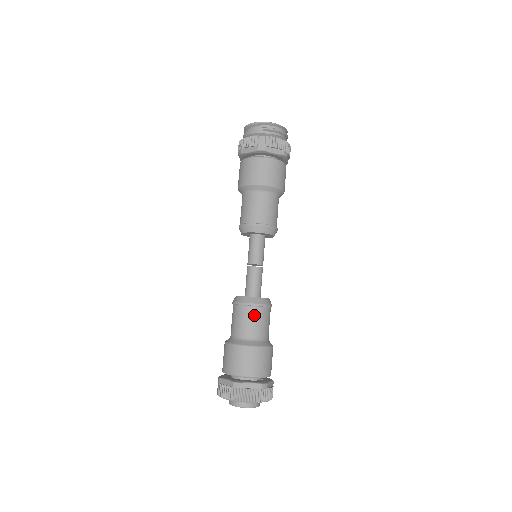
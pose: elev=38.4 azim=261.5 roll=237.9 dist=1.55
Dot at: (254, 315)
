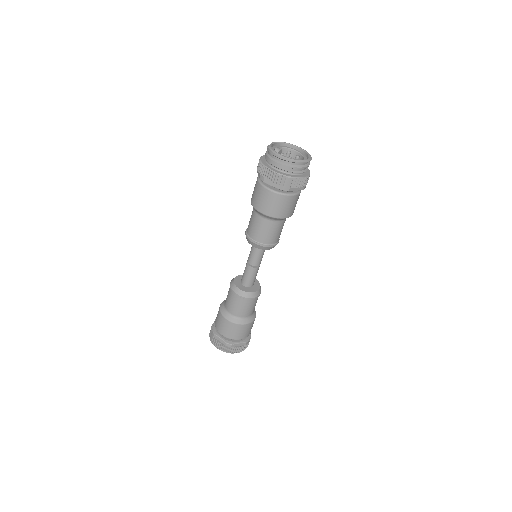
Dot at: (249, 304)
